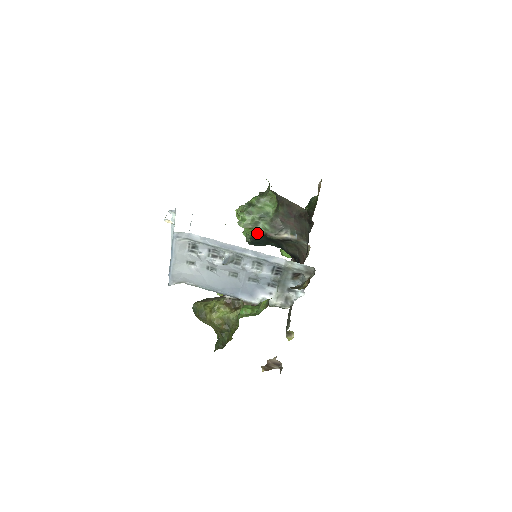
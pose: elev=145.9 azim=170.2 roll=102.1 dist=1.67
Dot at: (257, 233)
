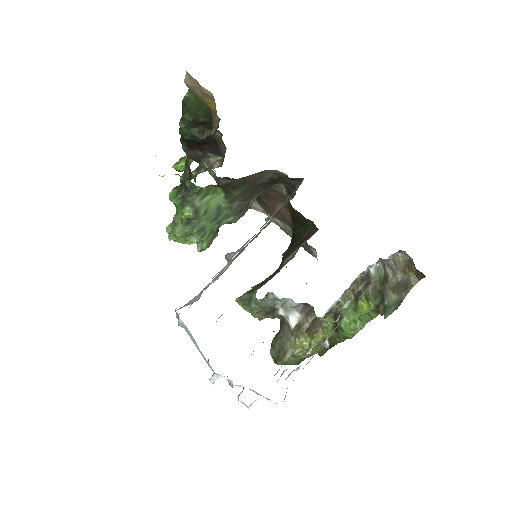
Dot at: occluded
